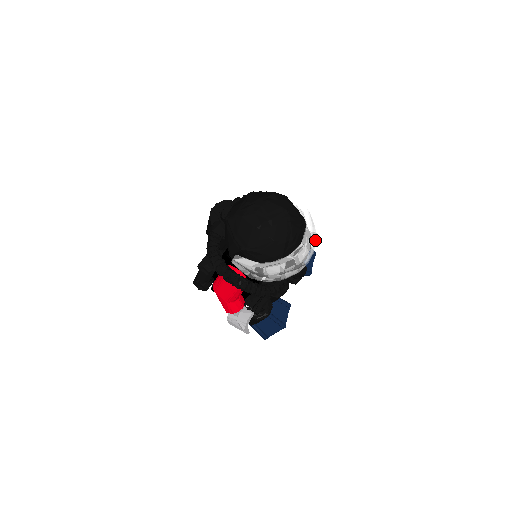
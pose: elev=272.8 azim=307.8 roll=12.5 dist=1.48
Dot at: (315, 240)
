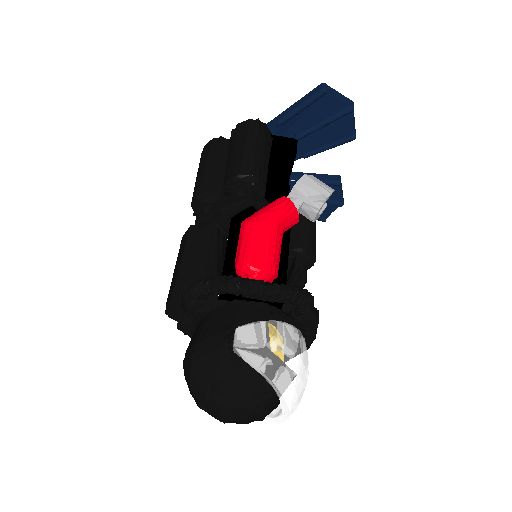
Dot at: (301, 384)
